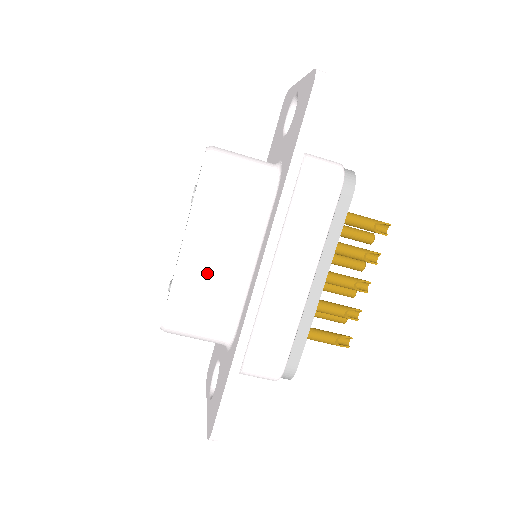
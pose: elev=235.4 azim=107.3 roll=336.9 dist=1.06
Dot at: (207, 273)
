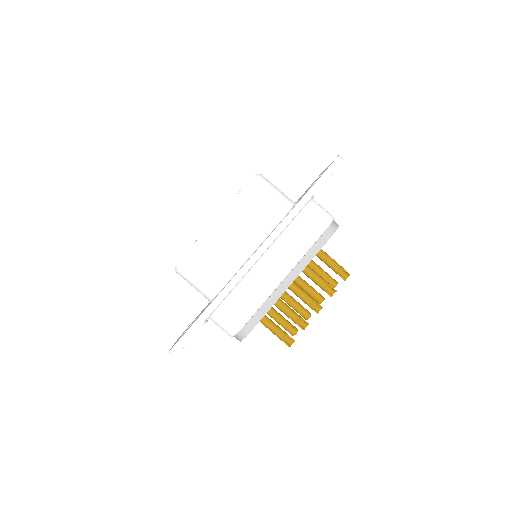
Dot at: (224, 242)
